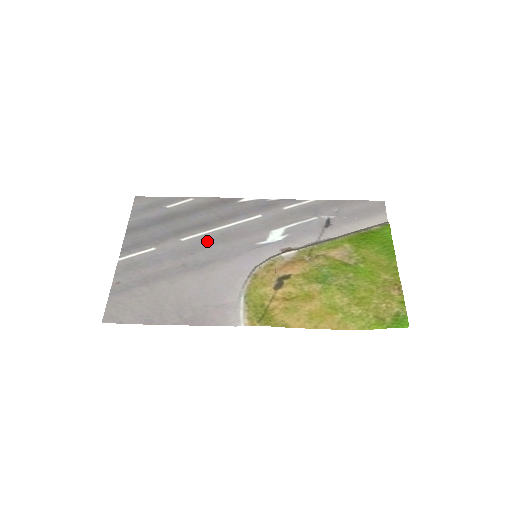
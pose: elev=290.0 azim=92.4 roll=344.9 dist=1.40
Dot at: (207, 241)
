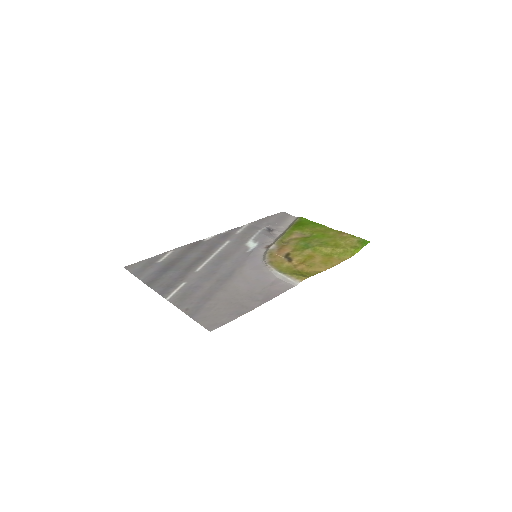
Dot at: (215, 264)
